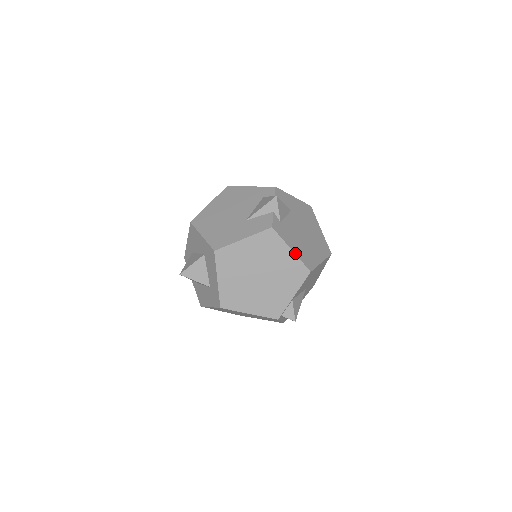
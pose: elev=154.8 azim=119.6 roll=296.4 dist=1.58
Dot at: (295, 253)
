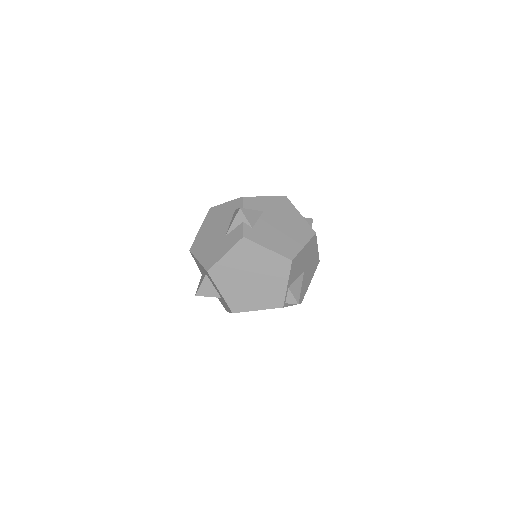
Dot at: (272, 250)
